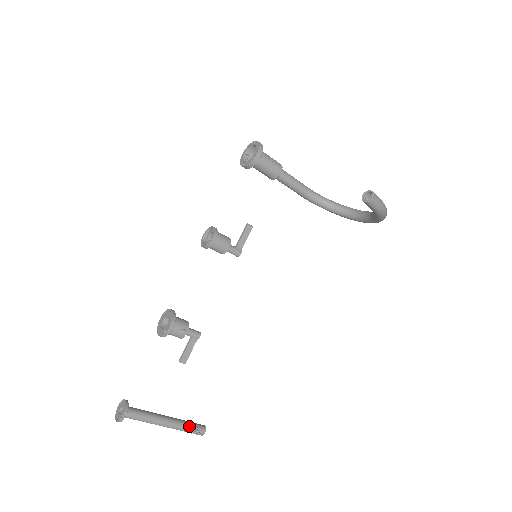
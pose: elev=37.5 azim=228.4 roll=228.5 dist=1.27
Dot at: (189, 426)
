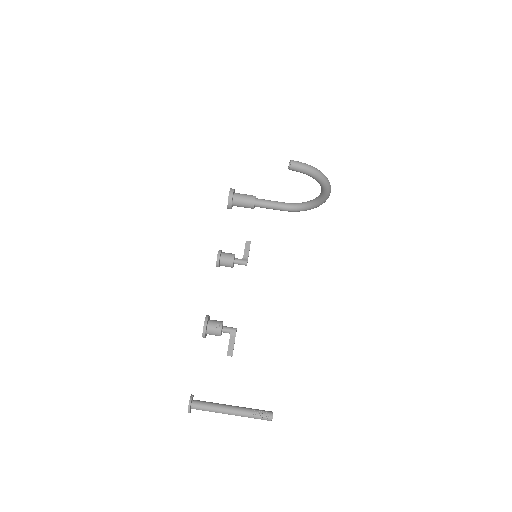
Dot at: (254, 410)
